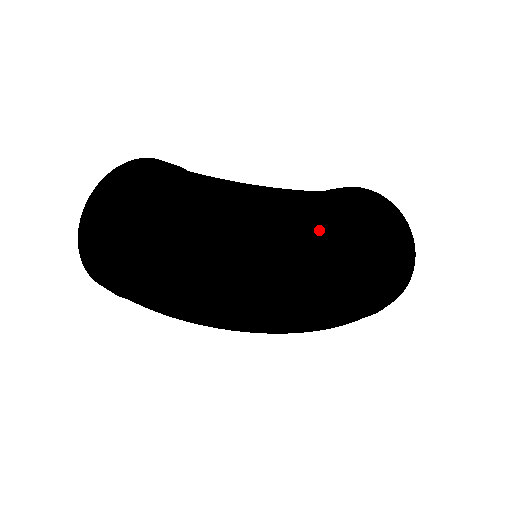
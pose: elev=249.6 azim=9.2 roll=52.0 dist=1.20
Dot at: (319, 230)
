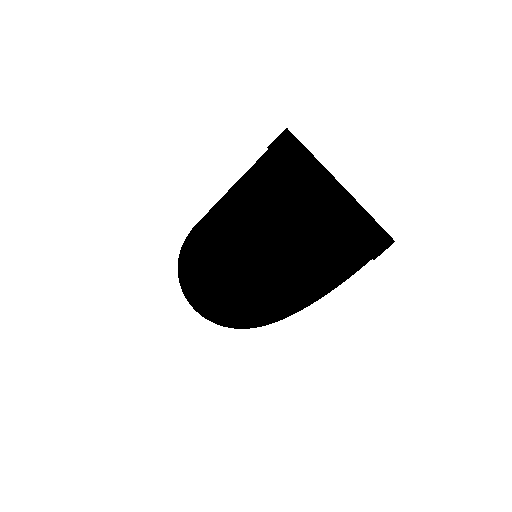
Dot at: (205, 245)
